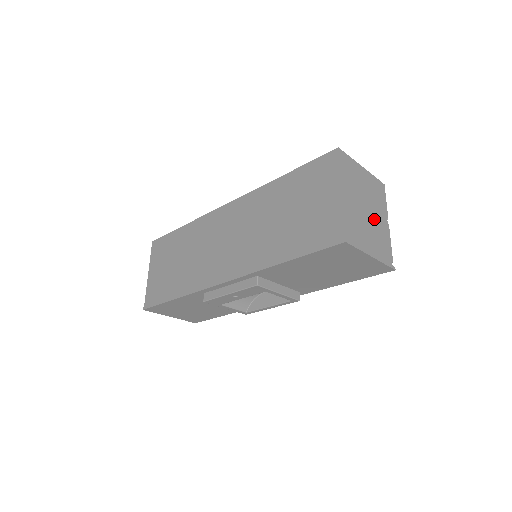
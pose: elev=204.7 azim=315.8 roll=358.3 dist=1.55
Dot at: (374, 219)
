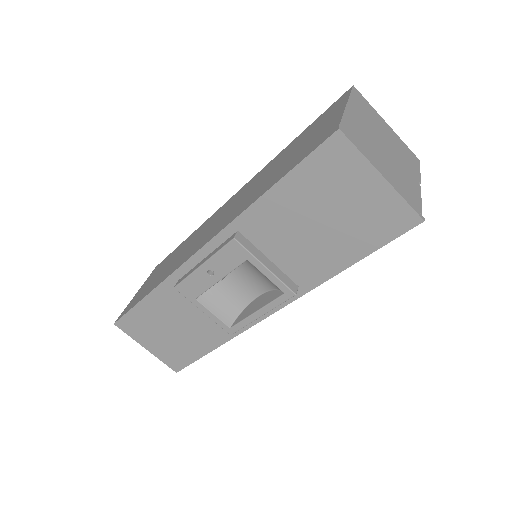
Dot at: (396, 162)
